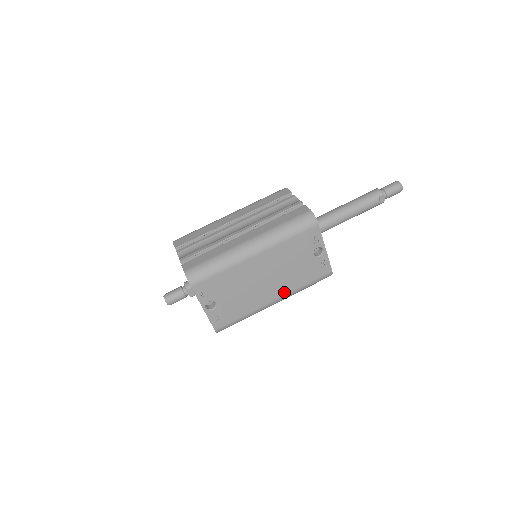
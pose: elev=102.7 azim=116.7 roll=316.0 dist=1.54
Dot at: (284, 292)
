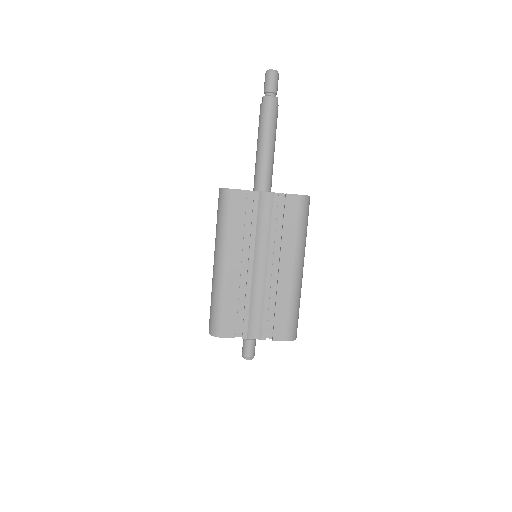
Dot at: occluded
